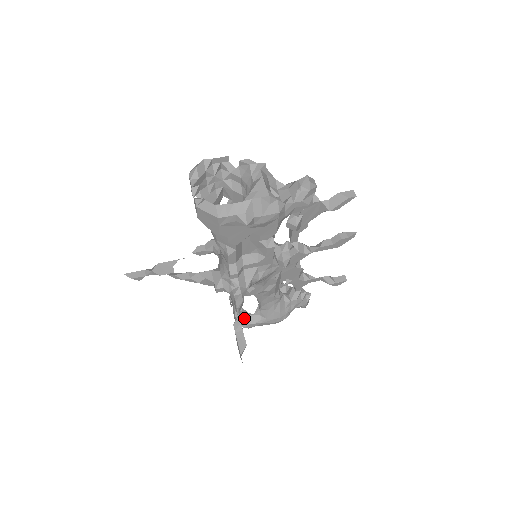
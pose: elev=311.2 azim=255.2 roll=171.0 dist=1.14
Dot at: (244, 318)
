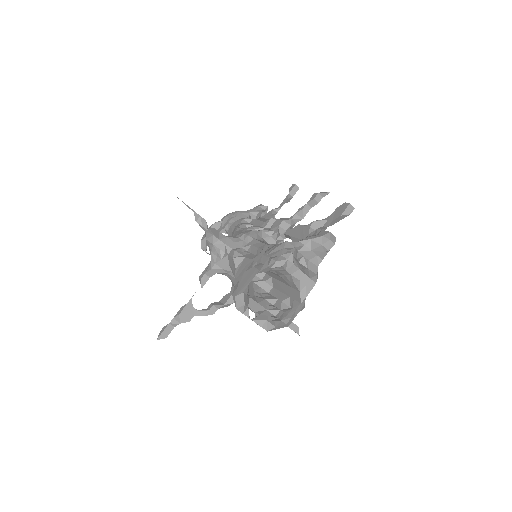
Dot at: occluded
